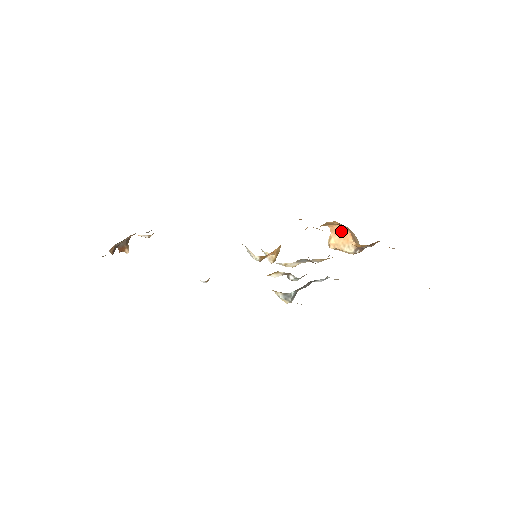
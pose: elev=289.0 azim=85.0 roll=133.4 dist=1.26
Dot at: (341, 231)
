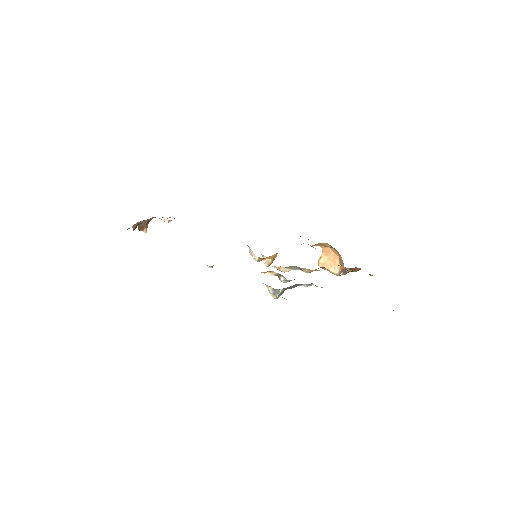
Dot at: (331, 253)
